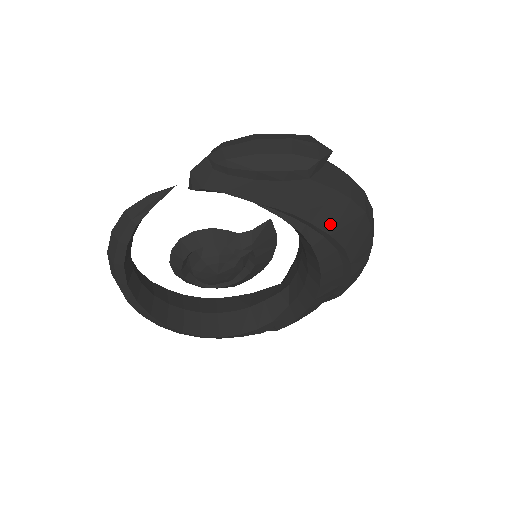
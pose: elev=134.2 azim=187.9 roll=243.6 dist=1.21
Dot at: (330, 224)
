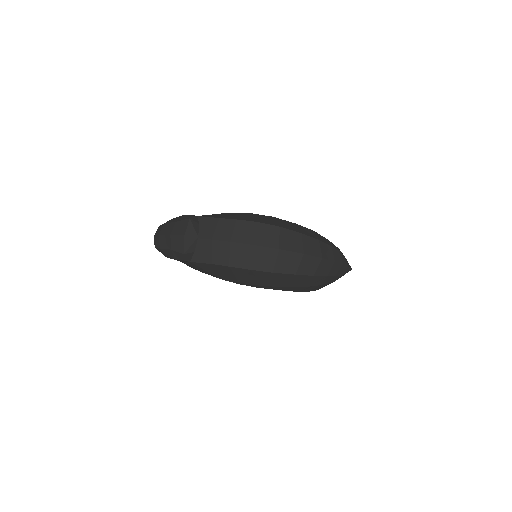
Dot at: (232, 278)
